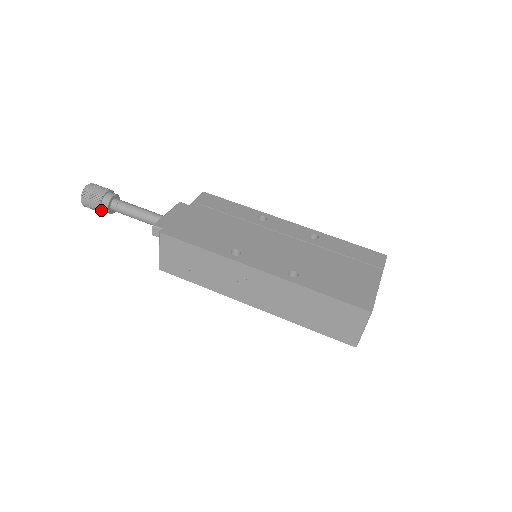
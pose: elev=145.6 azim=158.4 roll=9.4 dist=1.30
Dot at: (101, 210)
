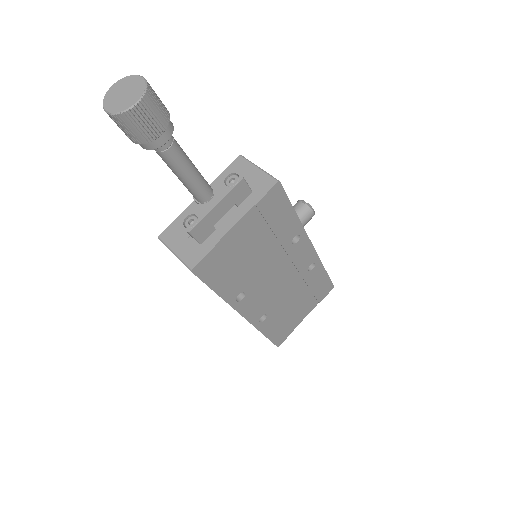
Dot at: occluded
